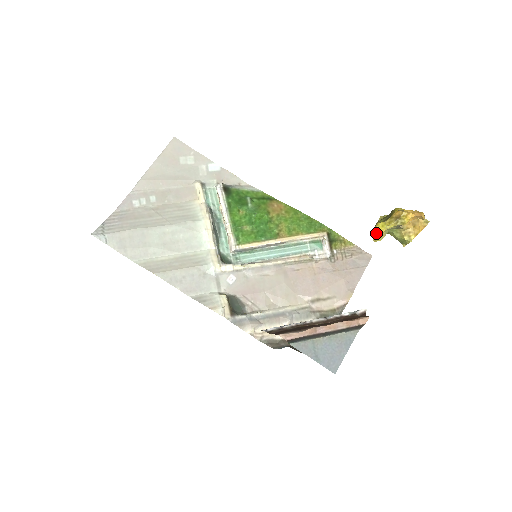
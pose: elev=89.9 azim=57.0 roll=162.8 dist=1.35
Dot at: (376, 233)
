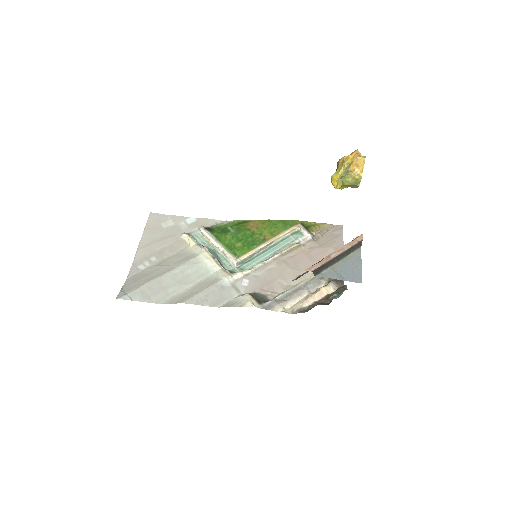
Dot at: (334, 181)
